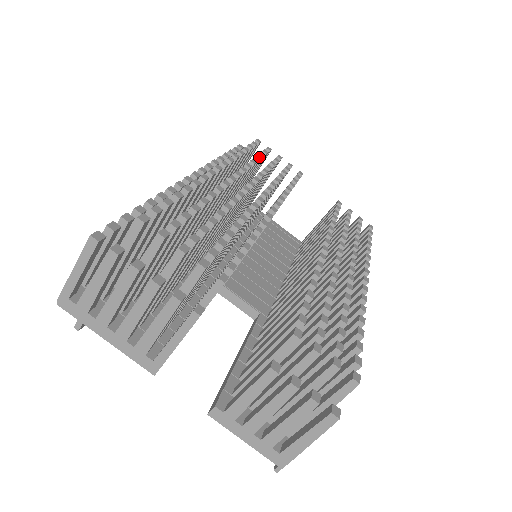
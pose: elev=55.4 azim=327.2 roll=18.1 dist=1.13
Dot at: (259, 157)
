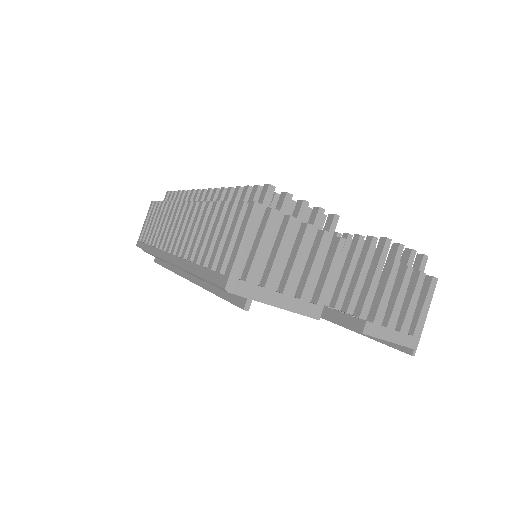
Dot at: occluded
